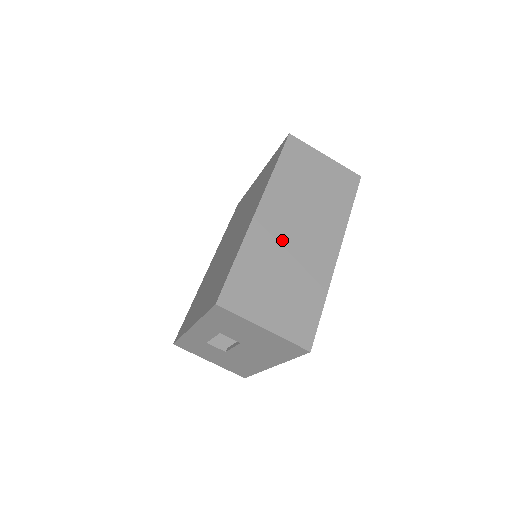
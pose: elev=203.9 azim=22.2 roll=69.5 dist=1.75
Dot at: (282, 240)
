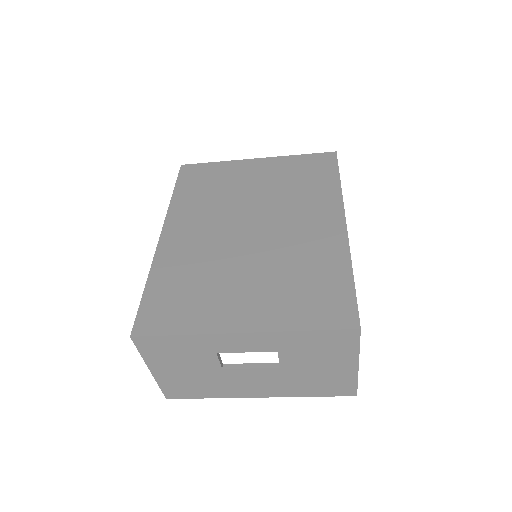
Dot at: occluded
